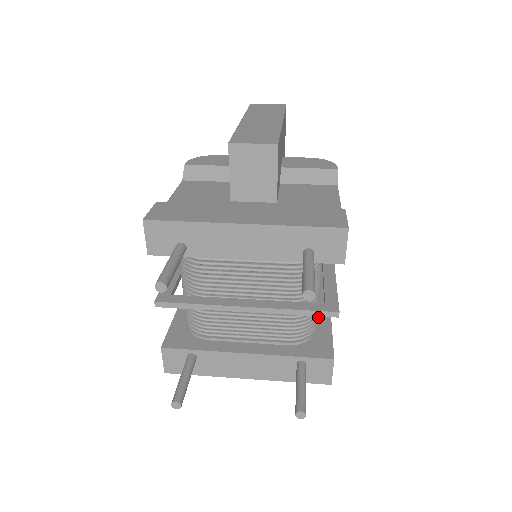
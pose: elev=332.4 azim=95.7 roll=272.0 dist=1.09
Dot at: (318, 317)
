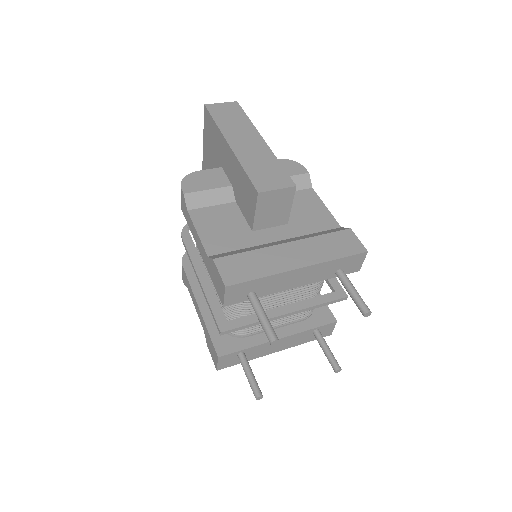
Dot at: occluded
